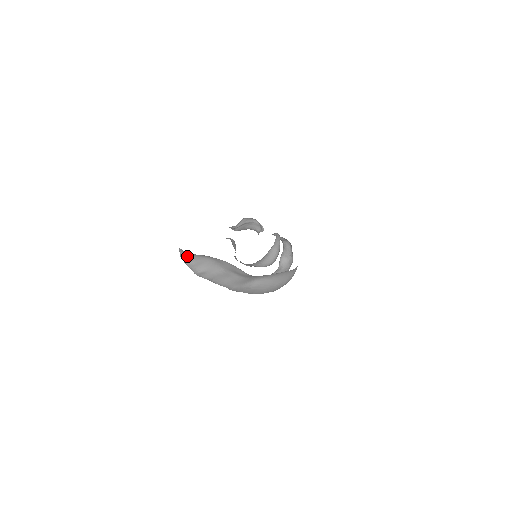
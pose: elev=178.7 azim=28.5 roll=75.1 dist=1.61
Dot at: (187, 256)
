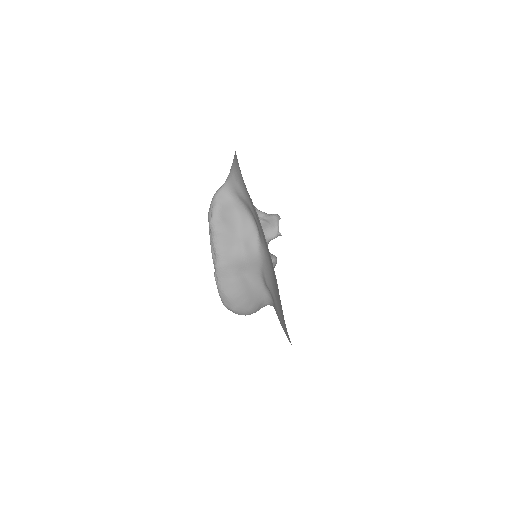
Dot at: (224, 196)
